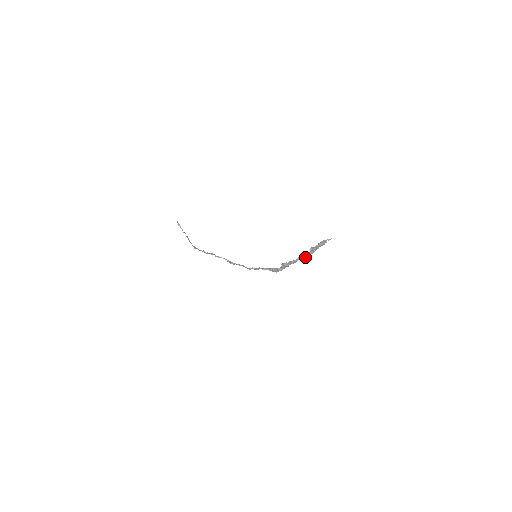
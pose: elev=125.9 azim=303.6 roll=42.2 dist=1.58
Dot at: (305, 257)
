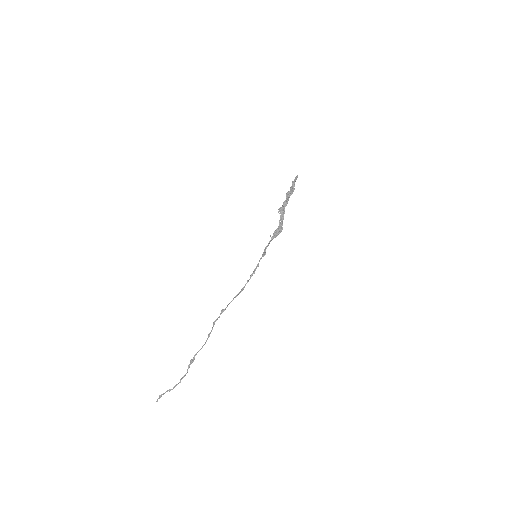
Dot at: (291, 193)
